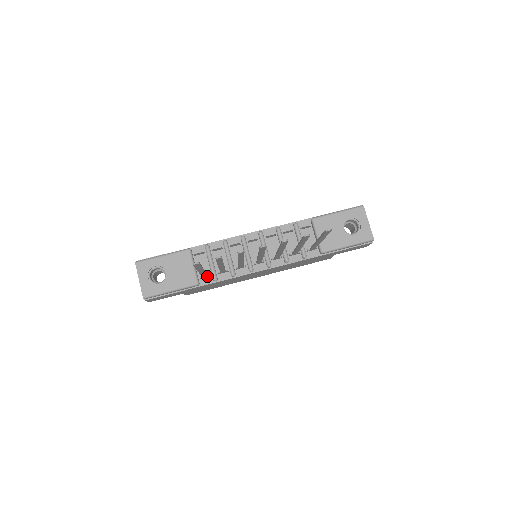
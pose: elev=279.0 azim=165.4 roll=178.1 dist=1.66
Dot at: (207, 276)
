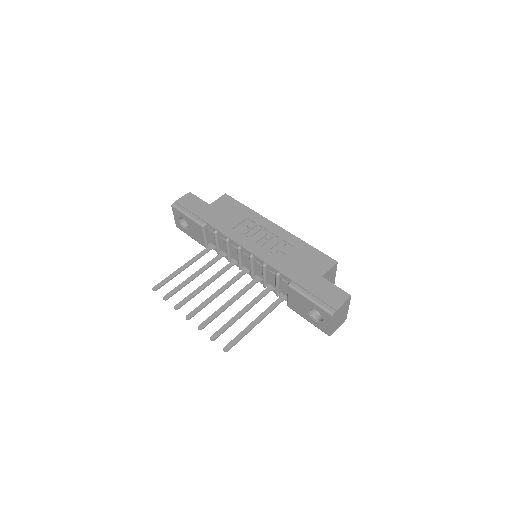
Dot at: (214, 247)
